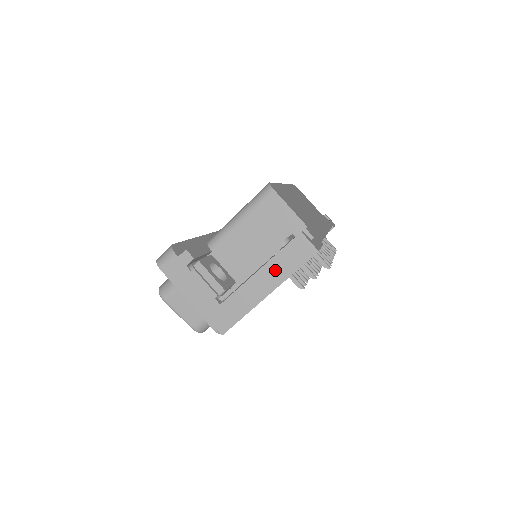
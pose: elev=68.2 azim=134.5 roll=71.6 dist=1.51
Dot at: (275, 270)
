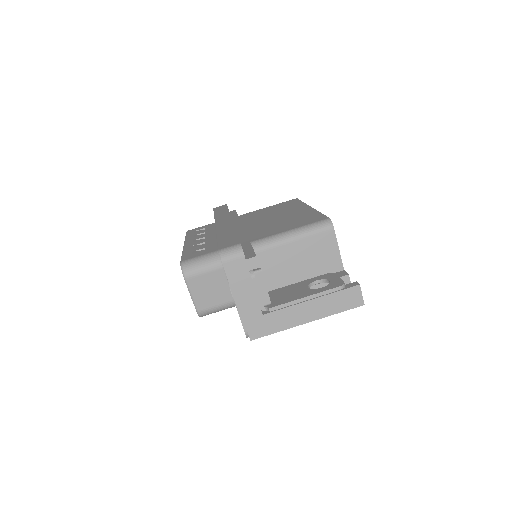
Dot at: (324, 305)
